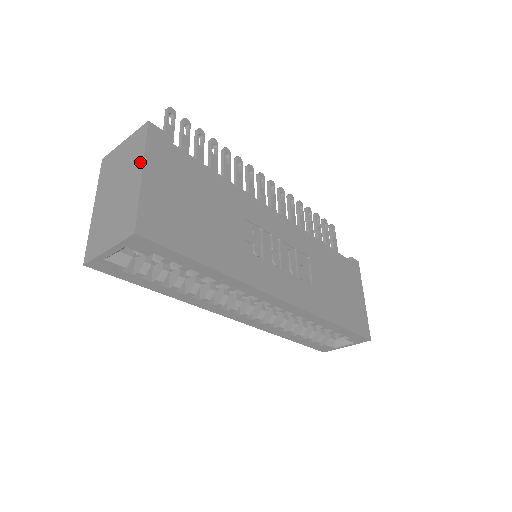
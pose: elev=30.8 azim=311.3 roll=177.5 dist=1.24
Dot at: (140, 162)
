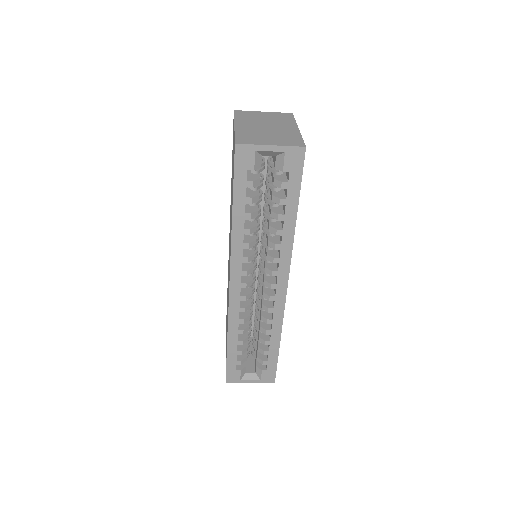
Dot at: (294, 124)
